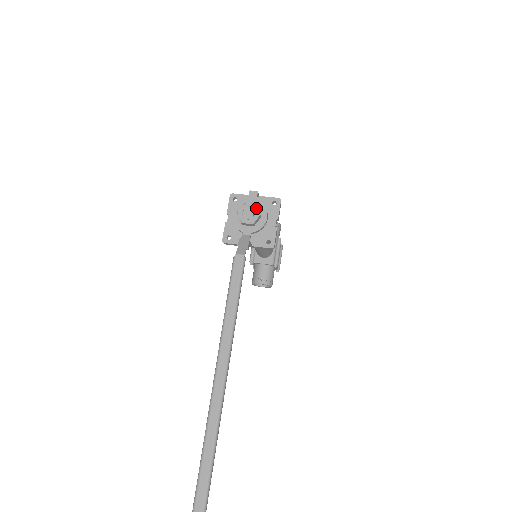
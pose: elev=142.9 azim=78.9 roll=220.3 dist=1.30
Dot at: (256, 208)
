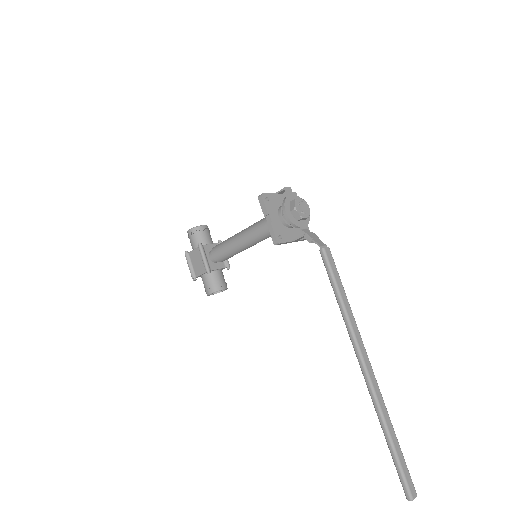
Dot at: (305, 202)
